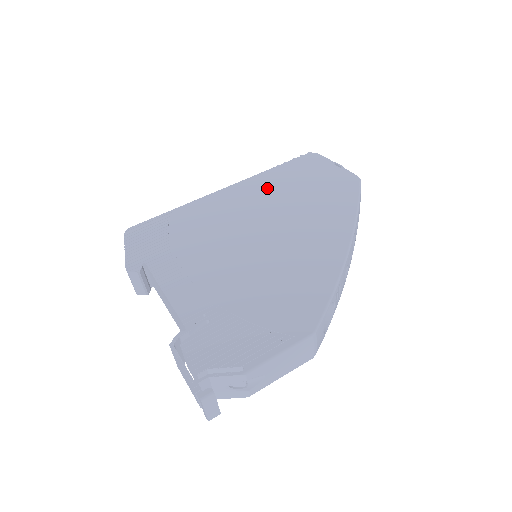
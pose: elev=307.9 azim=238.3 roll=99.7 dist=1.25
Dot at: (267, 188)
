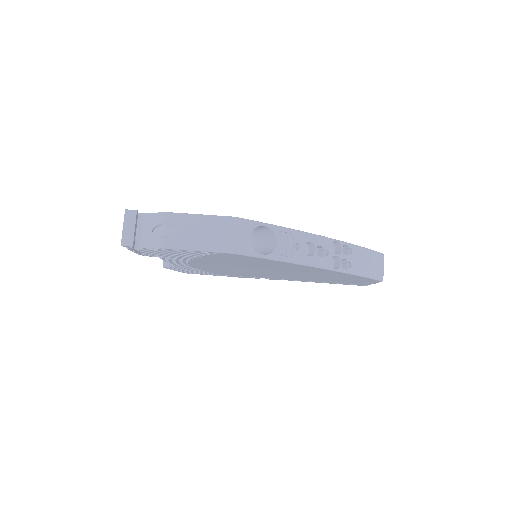
Dot at: occluded
